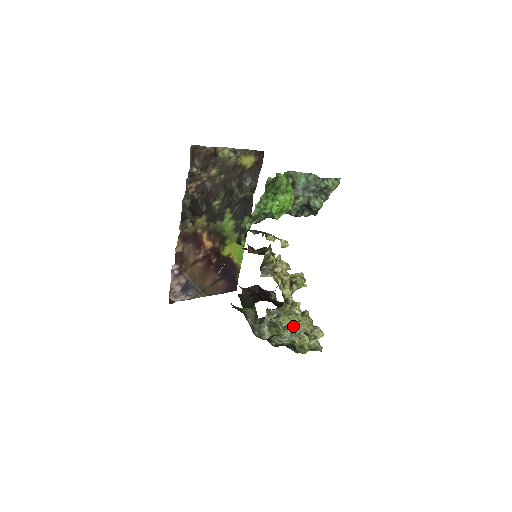
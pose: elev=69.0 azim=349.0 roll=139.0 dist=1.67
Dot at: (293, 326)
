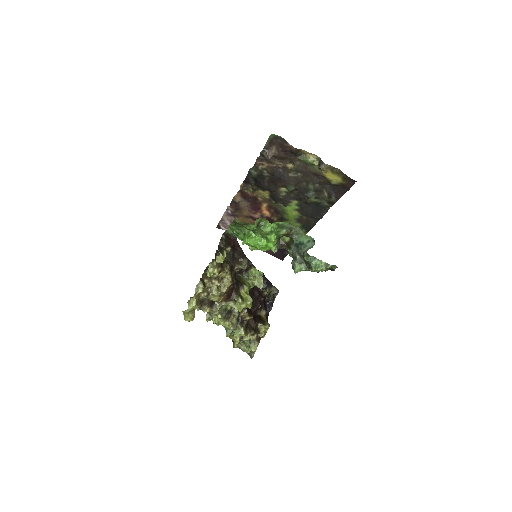
Dot at: (216, 324)
